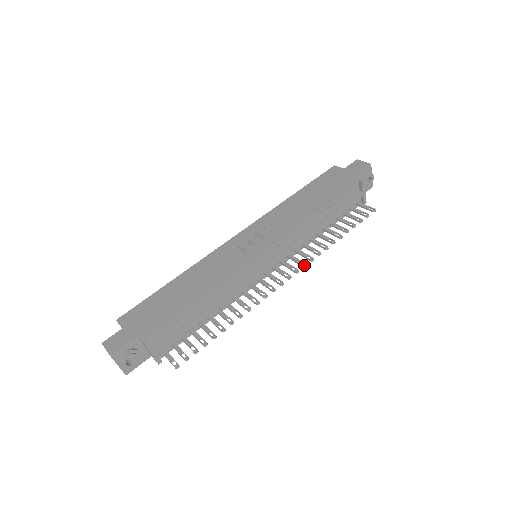
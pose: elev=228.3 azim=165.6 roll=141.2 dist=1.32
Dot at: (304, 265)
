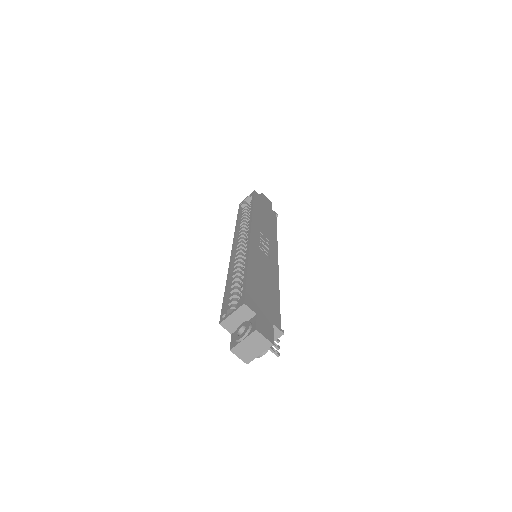
Dot at: occluded
